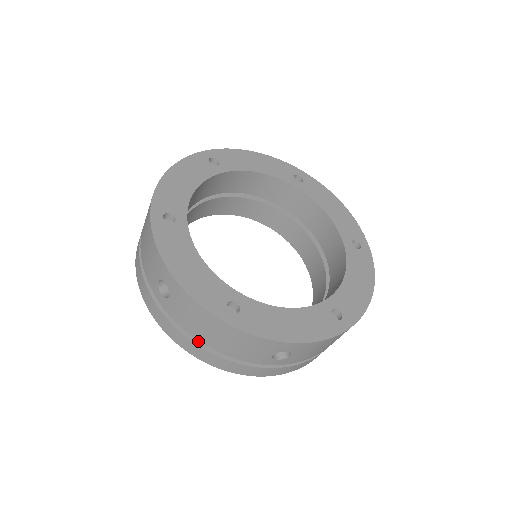
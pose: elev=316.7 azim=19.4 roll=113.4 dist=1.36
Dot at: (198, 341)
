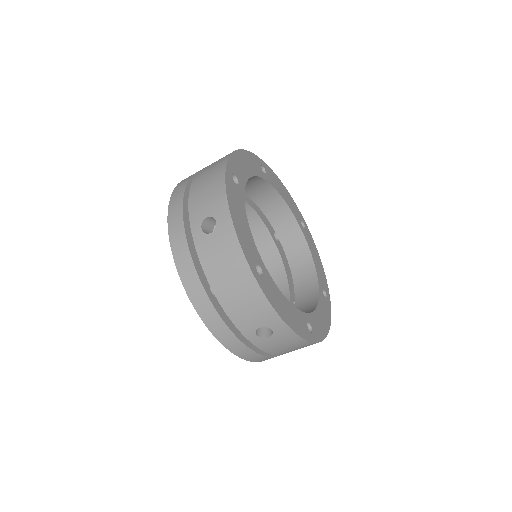
Dot at: (204, 284)
